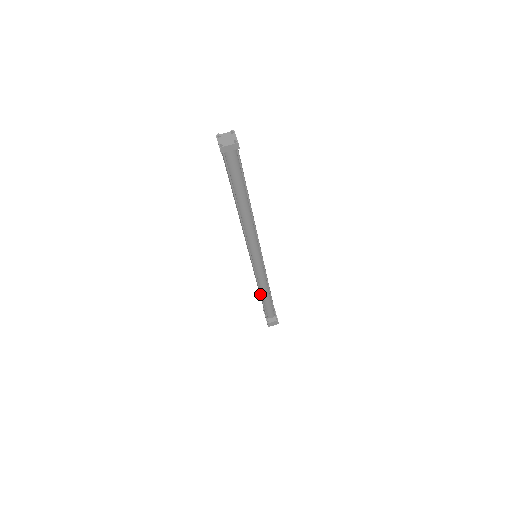
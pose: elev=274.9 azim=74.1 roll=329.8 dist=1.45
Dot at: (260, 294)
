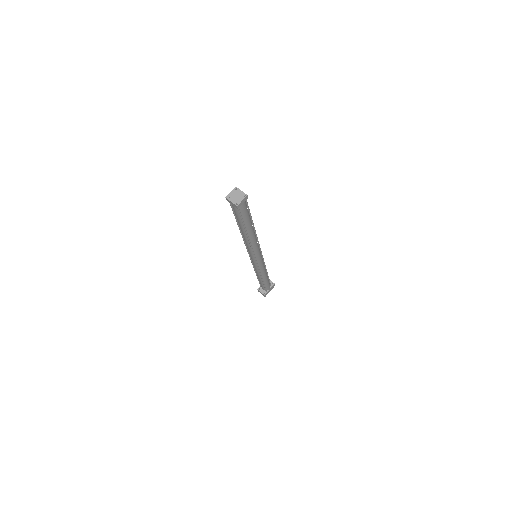
Dot at: (256, 273)
